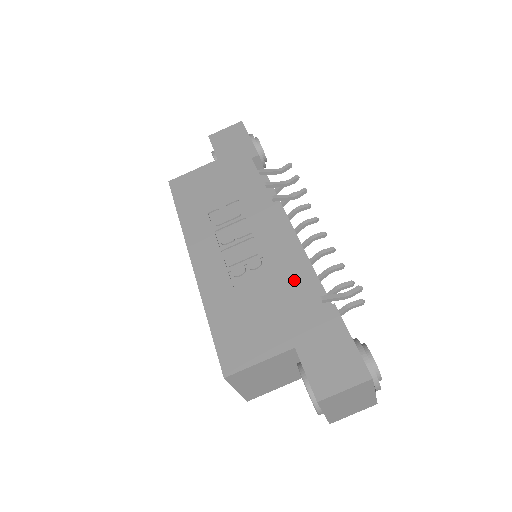
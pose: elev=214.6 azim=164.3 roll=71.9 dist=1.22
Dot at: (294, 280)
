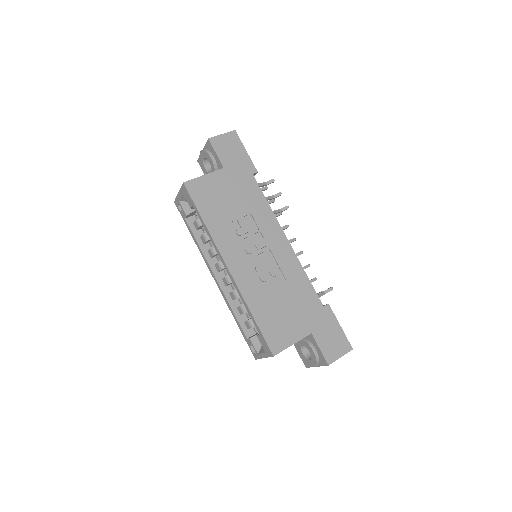
Dot at: (303, 286)
